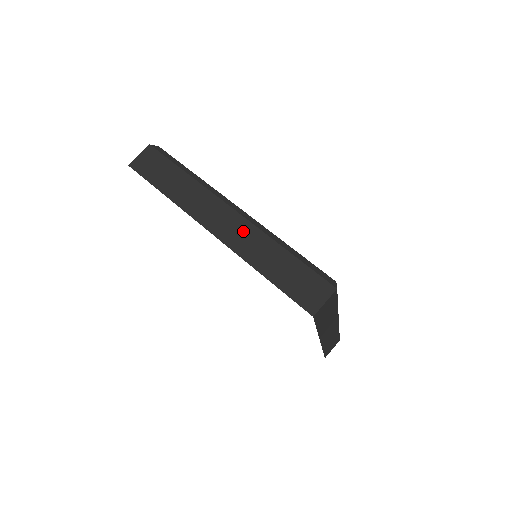
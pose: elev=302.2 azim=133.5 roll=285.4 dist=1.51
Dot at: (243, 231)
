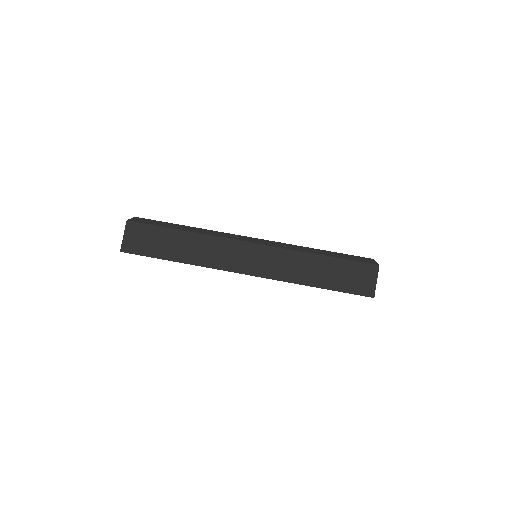
Dot at: (273, 258)
